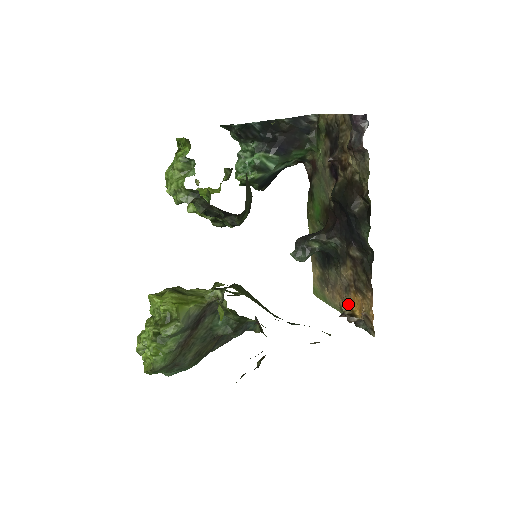
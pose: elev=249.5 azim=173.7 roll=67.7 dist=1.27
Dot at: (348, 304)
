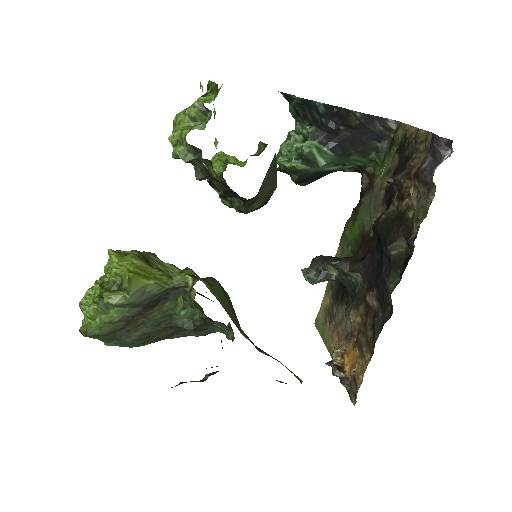
Dot at: (342, 354)
